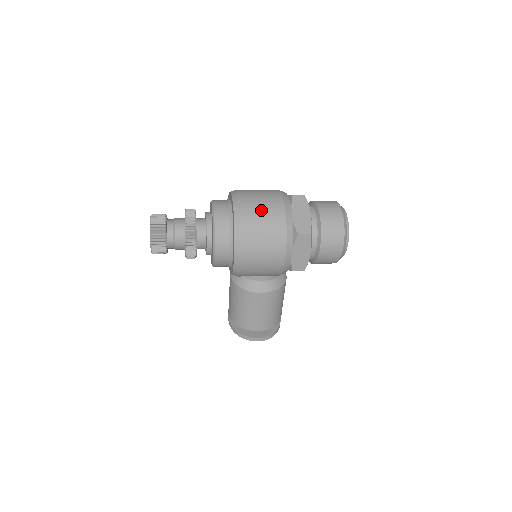
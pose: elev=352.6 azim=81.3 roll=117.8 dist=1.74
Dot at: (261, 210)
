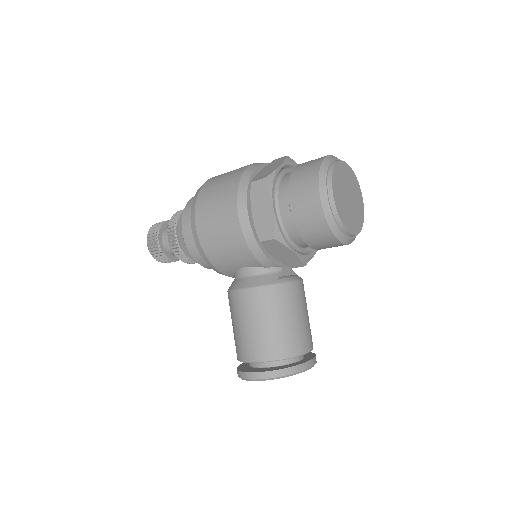
Dot at: (225, 174)
